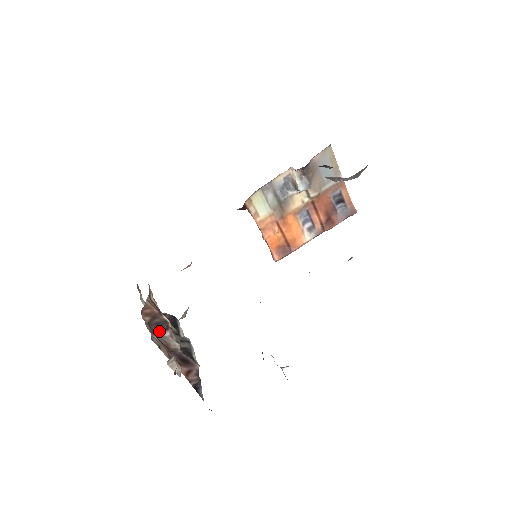
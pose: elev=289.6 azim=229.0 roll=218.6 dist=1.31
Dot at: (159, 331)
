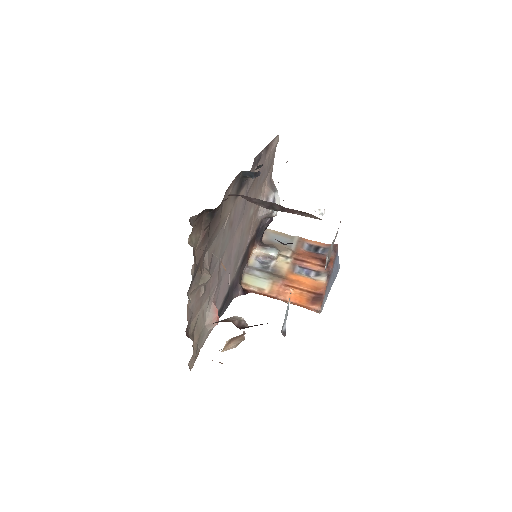
Dot at: occluded
